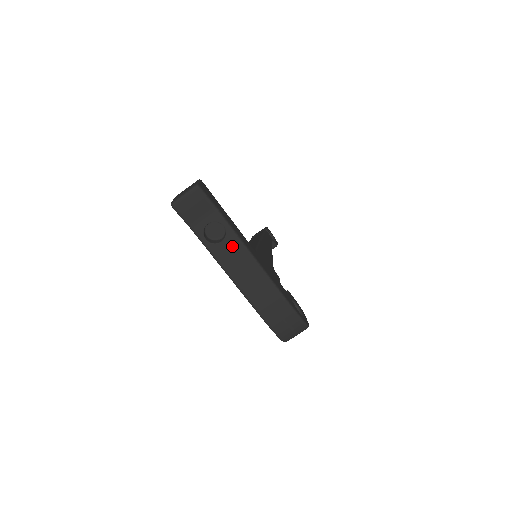
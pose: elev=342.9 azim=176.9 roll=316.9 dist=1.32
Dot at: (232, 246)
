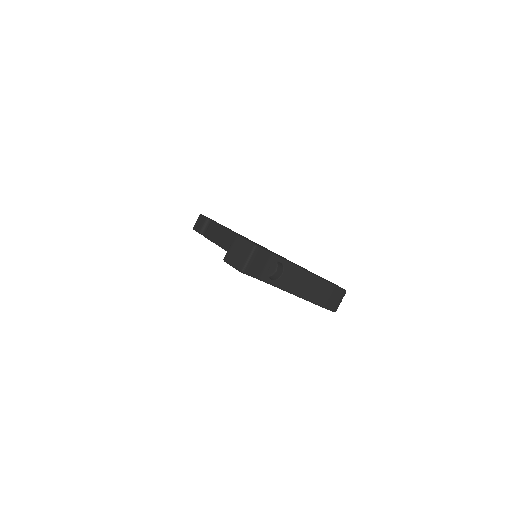
Dot at: (290, 272)
